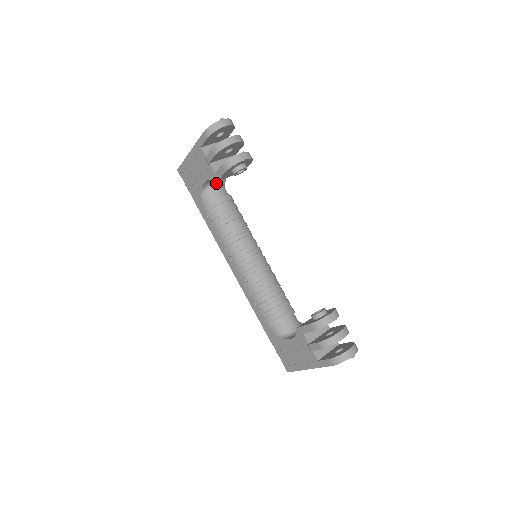
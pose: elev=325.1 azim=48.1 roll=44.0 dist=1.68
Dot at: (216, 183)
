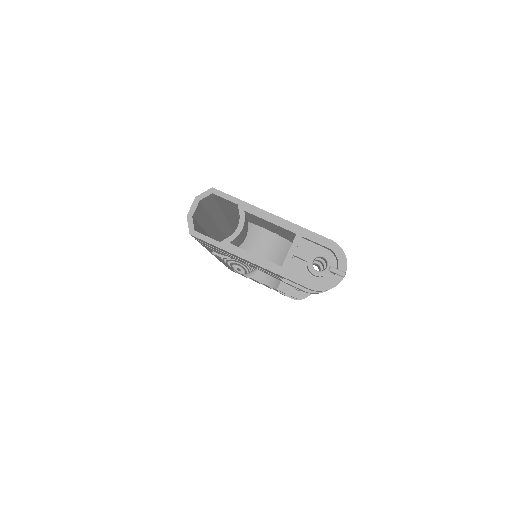
Dot at: (249, 238)
